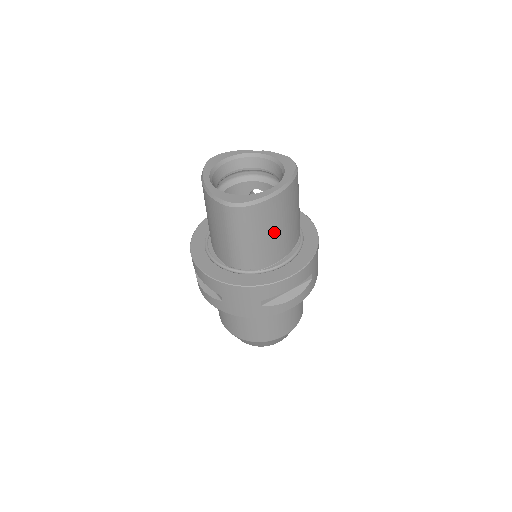
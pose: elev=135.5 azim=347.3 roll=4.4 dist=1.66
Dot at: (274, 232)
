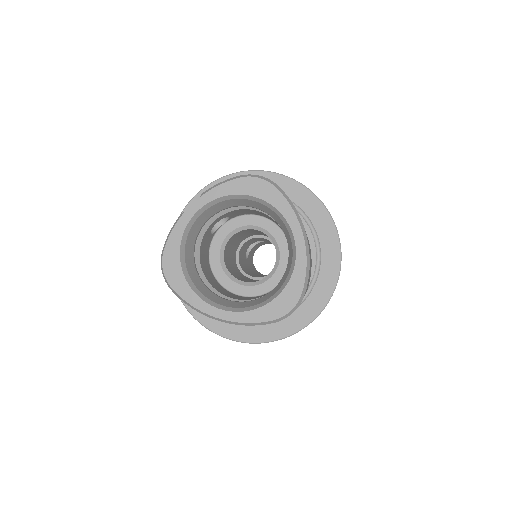
Dot at: occluded
